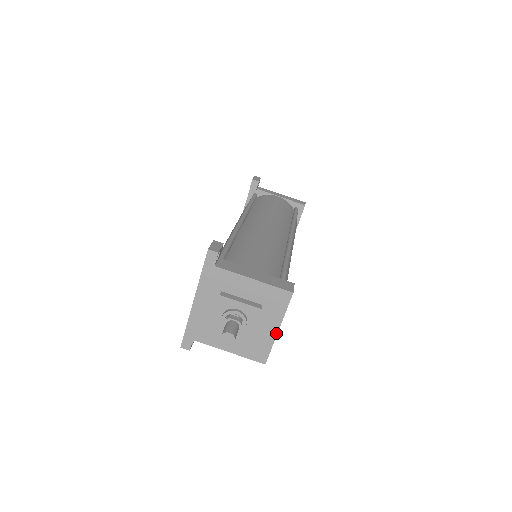
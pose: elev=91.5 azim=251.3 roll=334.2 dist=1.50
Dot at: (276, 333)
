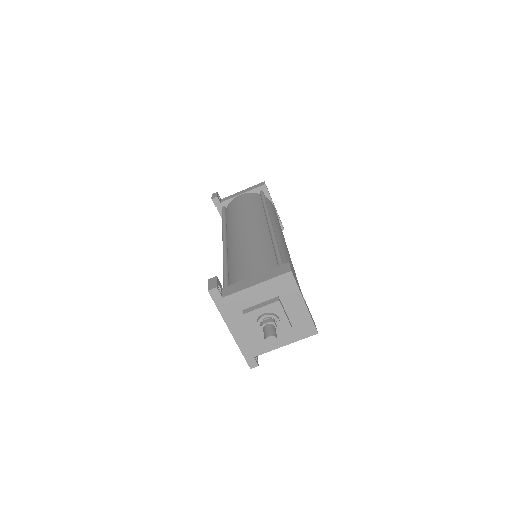
Dot at: (305, 307)
